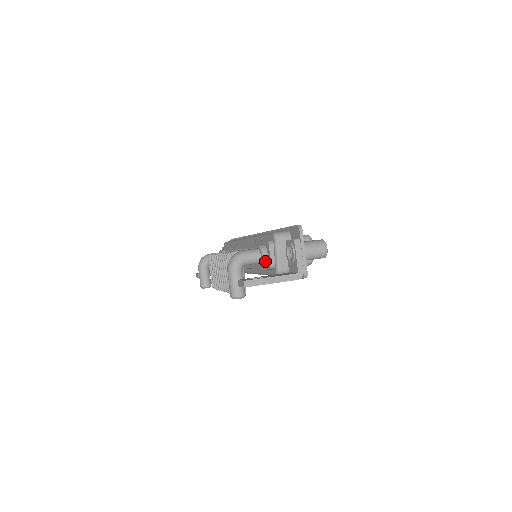
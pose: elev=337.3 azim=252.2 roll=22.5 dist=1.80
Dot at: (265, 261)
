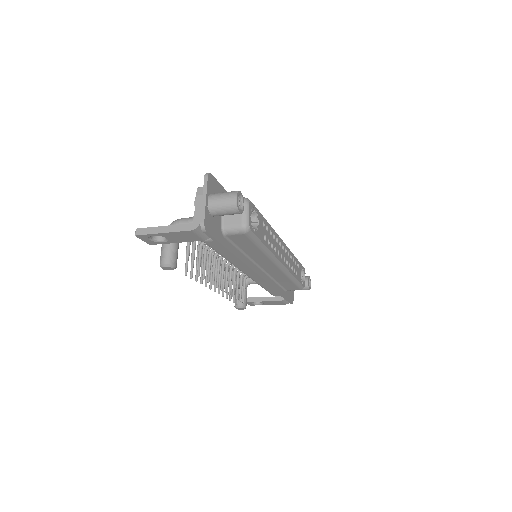
Dot at: occluded
